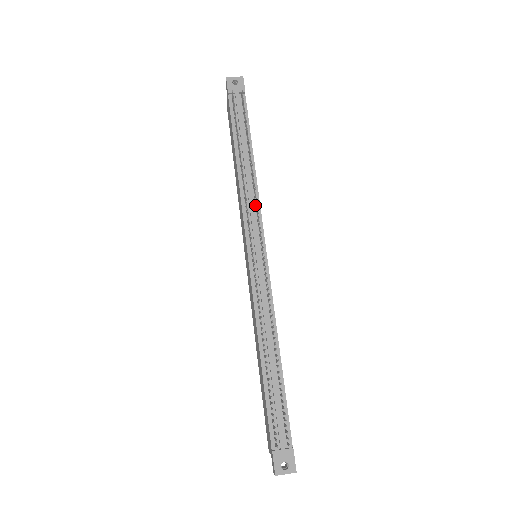
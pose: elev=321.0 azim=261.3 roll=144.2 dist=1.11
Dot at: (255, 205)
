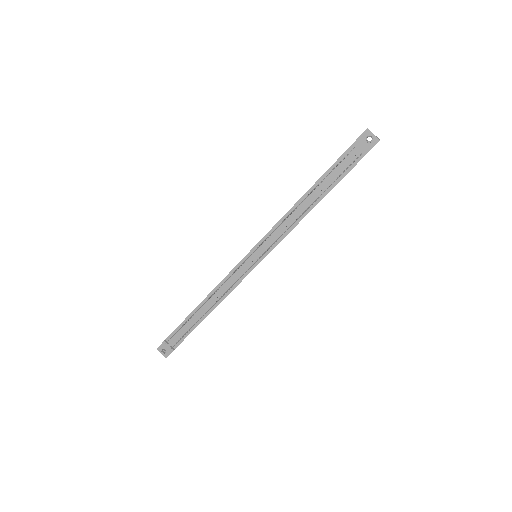
Dot at: occluded
